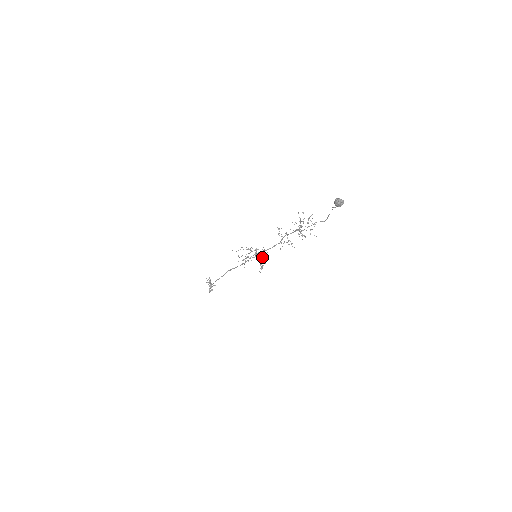
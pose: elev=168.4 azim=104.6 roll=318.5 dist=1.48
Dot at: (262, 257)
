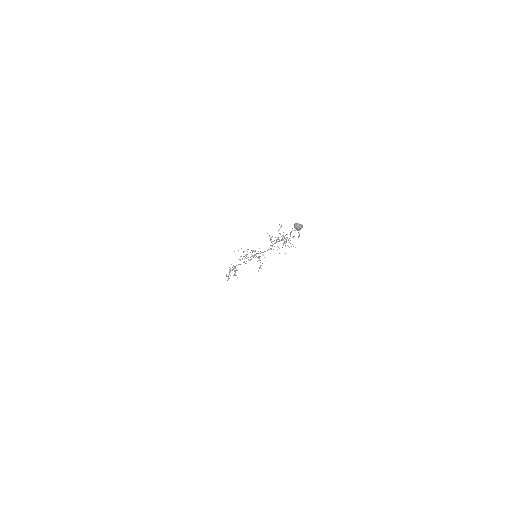
Dot at: (259, 258)
